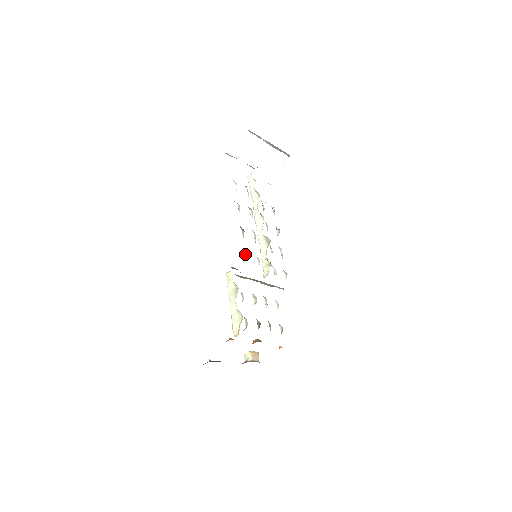
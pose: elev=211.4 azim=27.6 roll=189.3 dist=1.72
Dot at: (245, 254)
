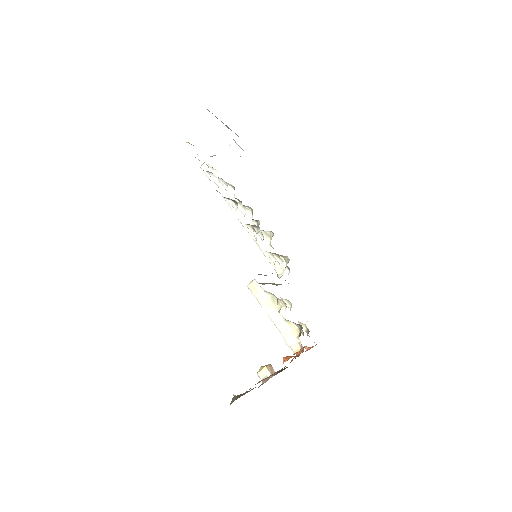
Dot at: (268, 255)
